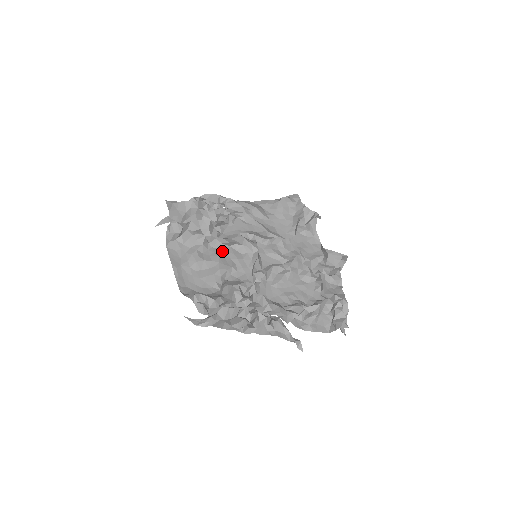
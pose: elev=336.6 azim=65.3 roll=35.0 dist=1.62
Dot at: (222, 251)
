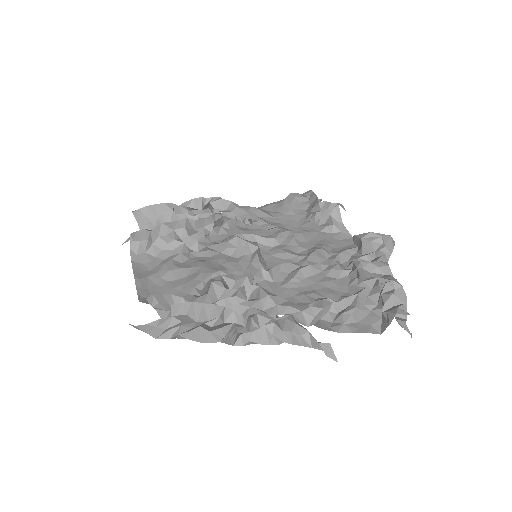
Dot at: (209, 258)
